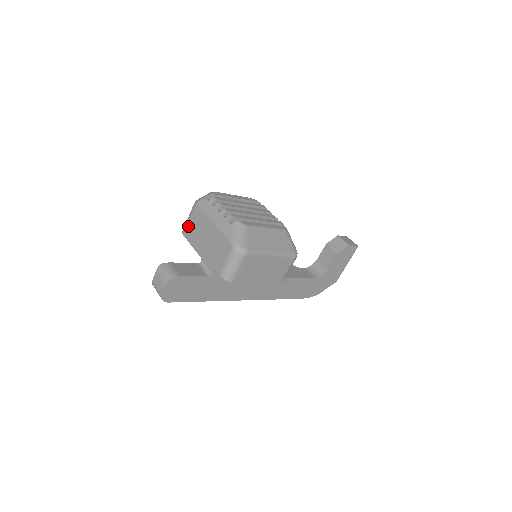
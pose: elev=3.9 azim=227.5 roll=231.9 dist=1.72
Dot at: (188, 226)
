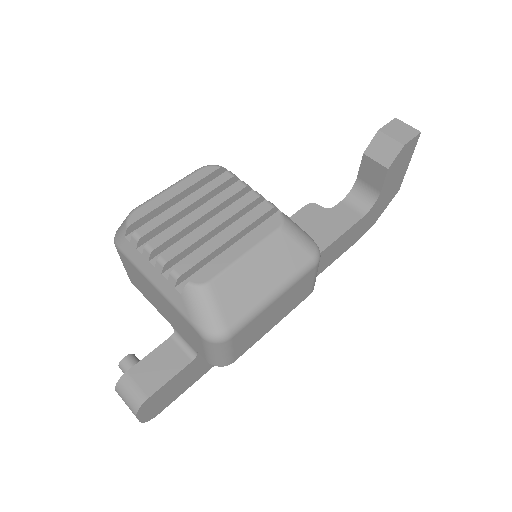
Dot at: (128, 274)
